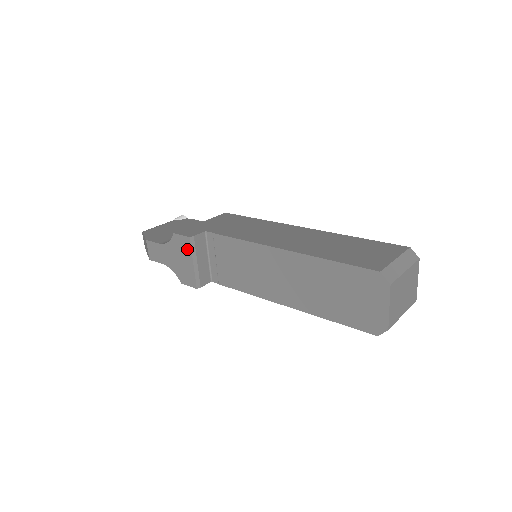
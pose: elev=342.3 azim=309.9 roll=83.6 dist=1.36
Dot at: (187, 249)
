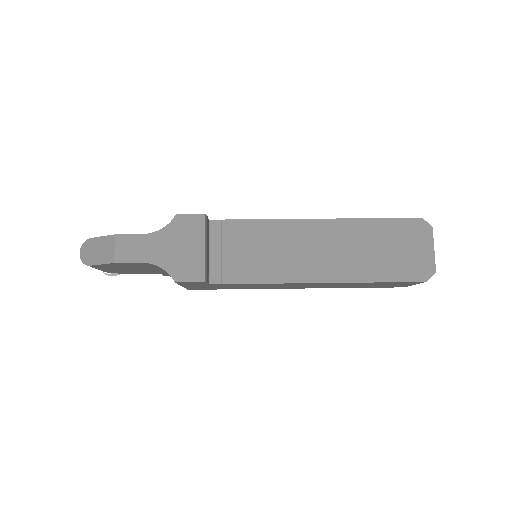
Dot at: (197, 230)
